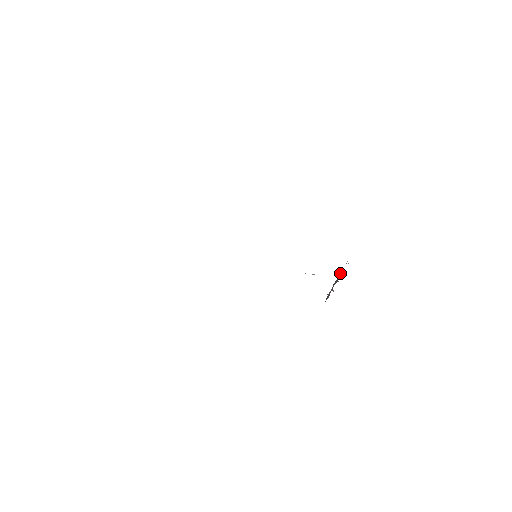
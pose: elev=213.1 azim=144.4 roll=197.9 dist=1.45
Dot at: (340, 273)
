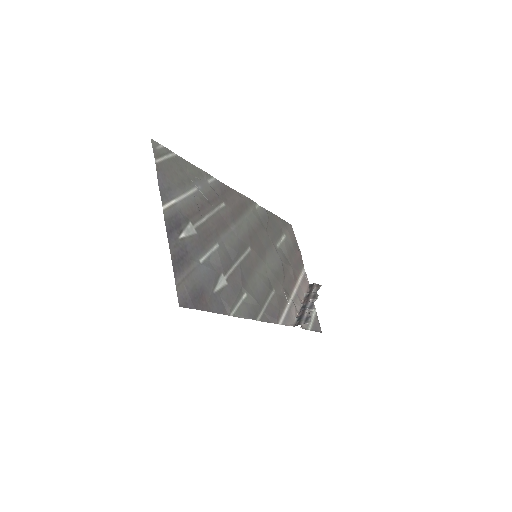
Dot at: (298, 321)
